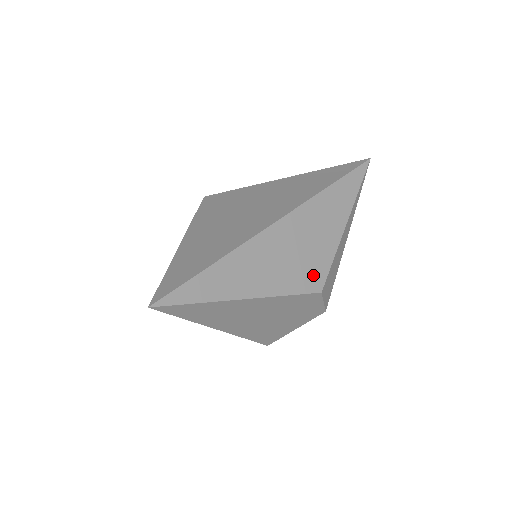
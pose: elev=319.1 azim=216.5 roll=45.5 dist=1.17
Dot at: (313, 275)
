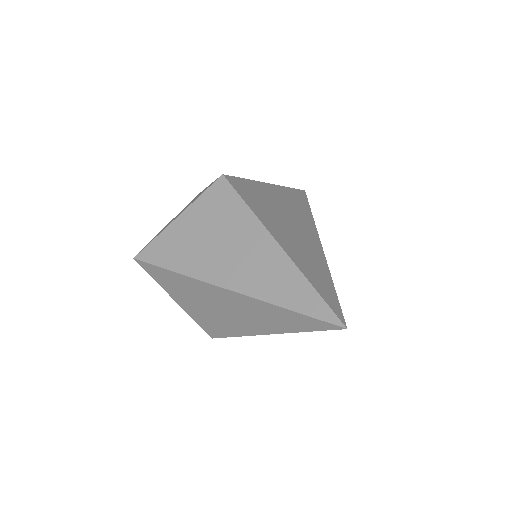
Dot at: occluded
